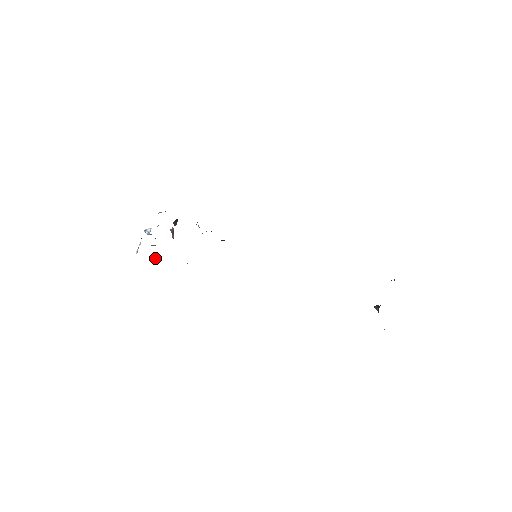
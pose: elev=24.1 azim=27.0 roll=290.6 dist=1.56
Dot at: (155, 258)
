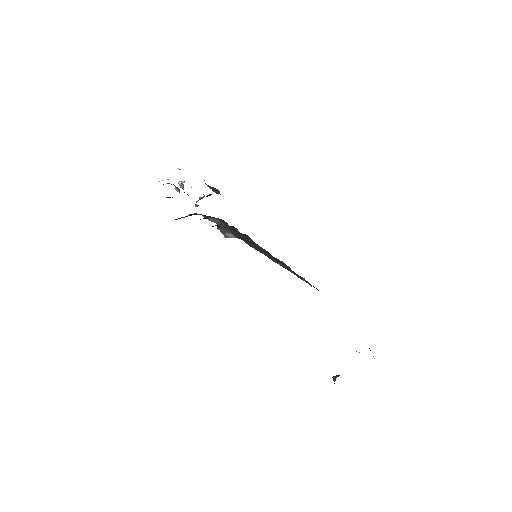
Dot at: (169, 197)
